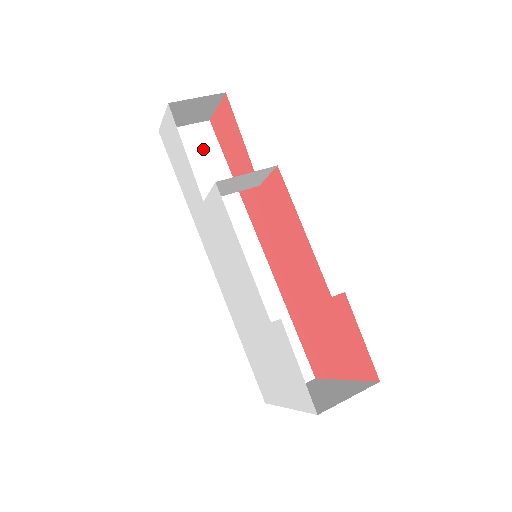
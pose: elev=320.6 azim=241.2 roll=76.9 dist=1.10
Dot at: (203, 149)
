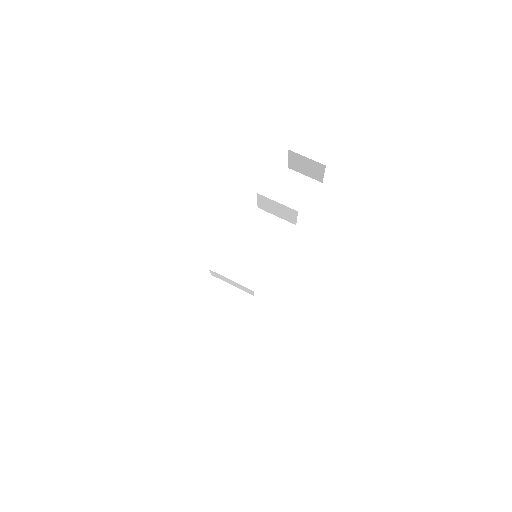
Dot at: (302, 194)
